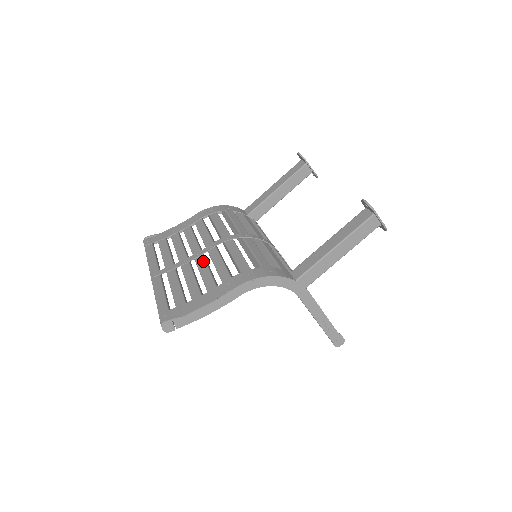
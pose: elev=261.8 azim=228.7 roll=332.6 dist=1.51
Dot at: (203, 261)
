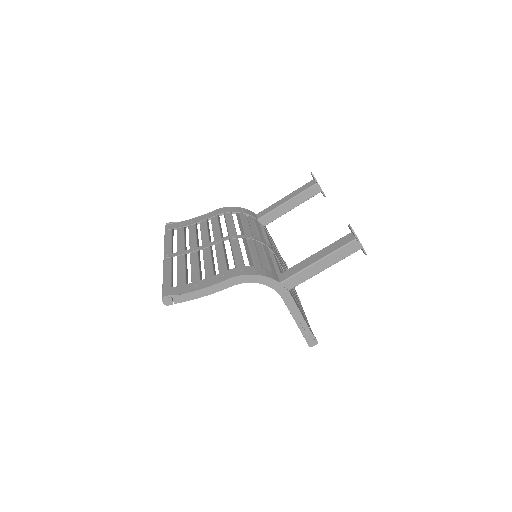
Dot at: (209, 252)
